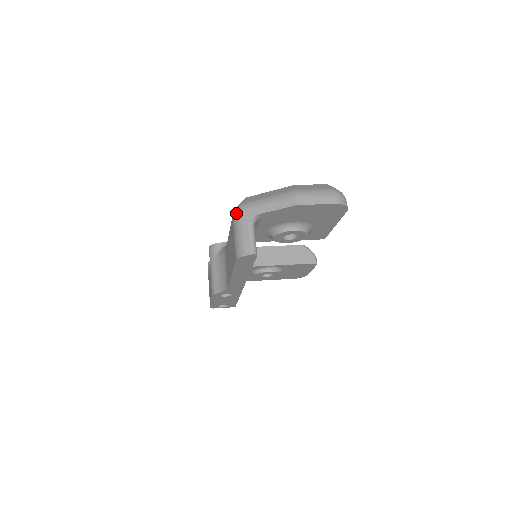
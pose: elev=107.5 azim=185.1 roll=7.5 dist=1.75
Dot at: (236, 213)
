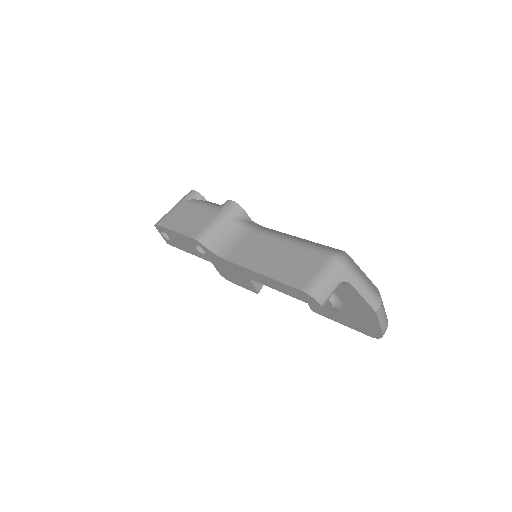
Dot at: (339, 260)
